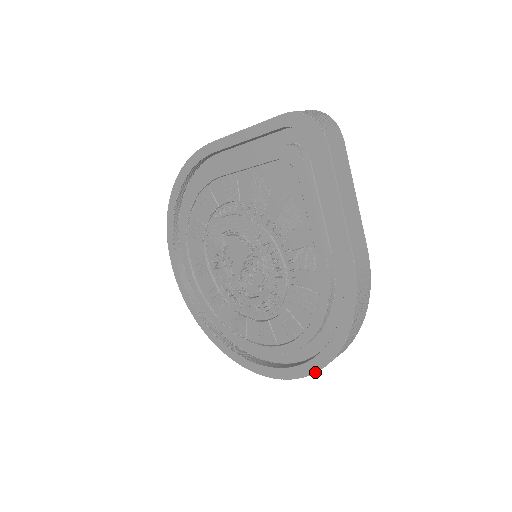
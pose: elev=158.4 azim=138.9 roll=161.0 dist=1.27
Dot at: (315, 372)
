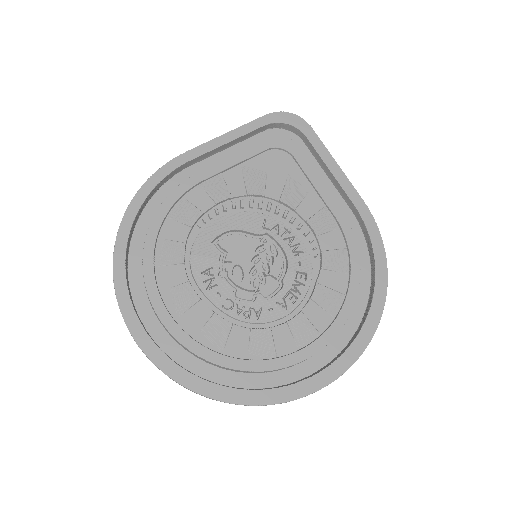
Dot at: (374, 333)
